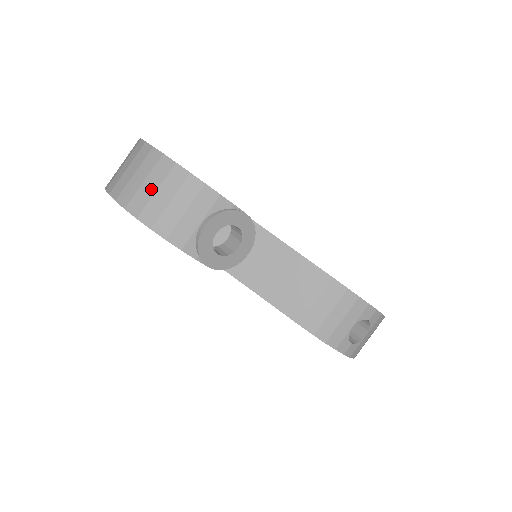
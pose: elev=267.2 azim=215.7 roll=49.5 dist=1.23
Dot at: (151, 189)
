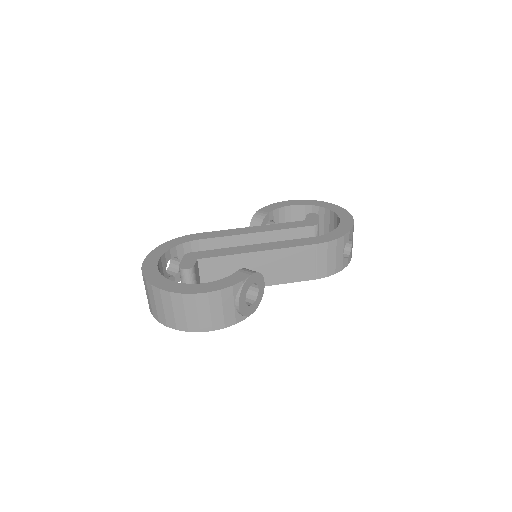
Dot at: (193, 315)
